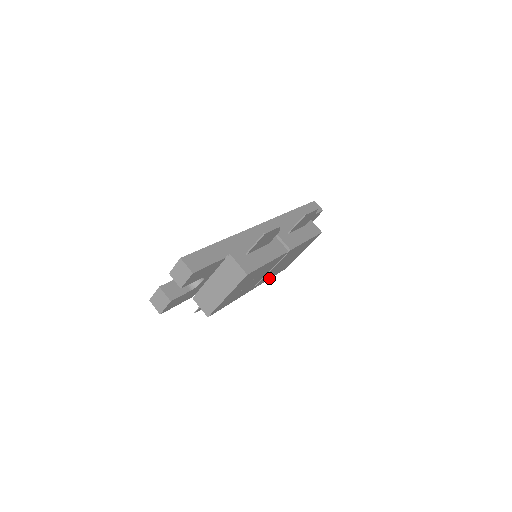
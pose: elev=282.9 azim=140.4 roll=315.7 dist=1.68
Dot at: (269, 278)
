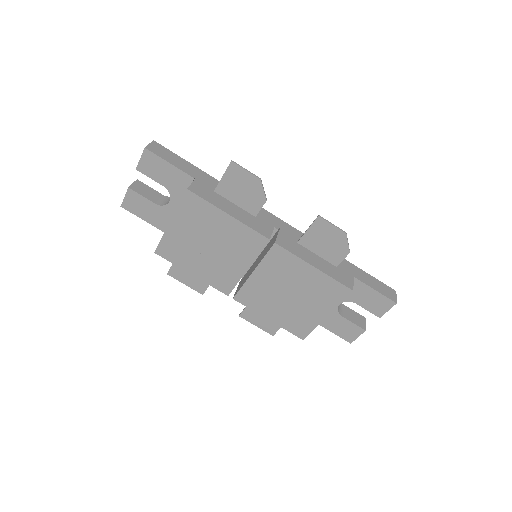
Dot at: (267, 316)
